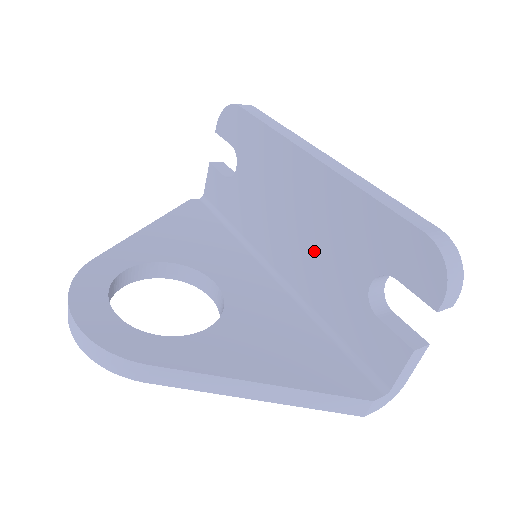
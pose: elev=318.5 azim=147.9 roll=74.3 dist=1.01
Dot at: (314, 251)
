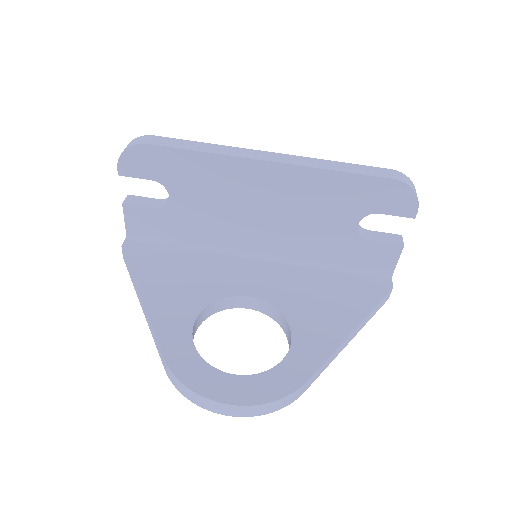
Dot at: (296, 225)
